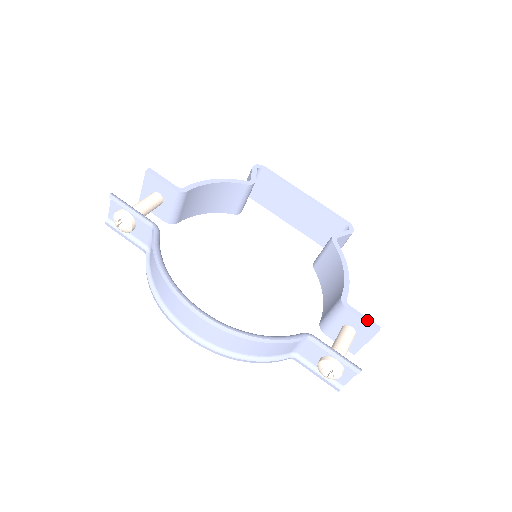
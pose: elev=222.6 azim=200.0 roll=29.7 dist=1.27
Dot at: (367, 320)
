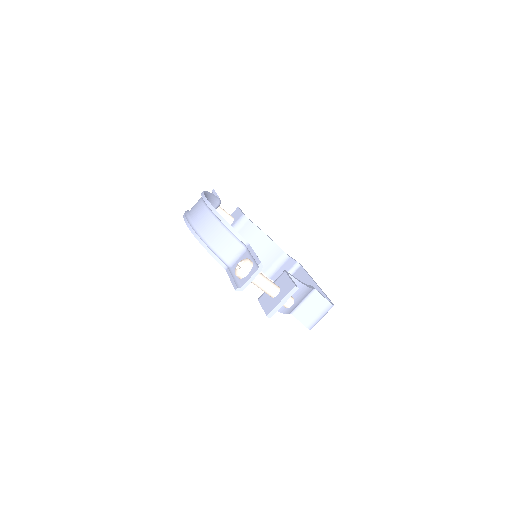
Dot at: (293, 281)
